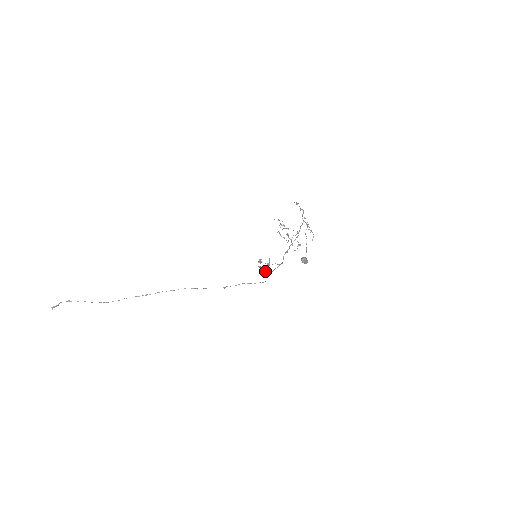
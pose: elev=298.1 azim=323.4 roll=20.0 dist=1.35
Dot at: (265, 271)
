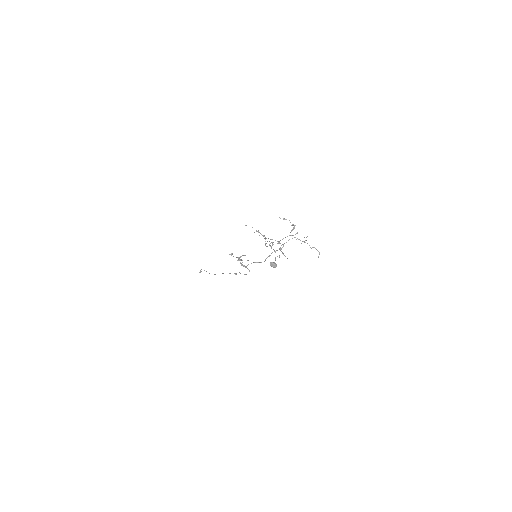
Dot at: (241, 264)
